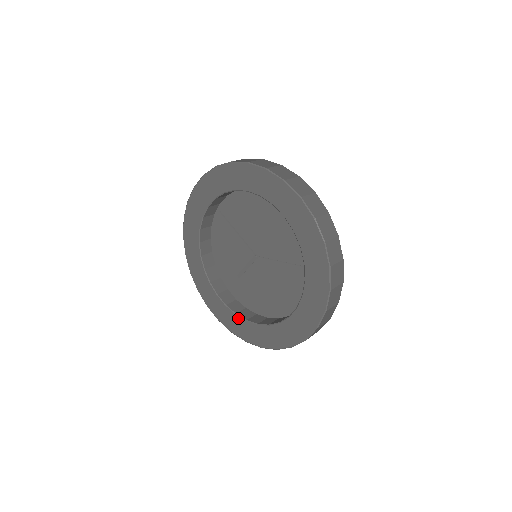
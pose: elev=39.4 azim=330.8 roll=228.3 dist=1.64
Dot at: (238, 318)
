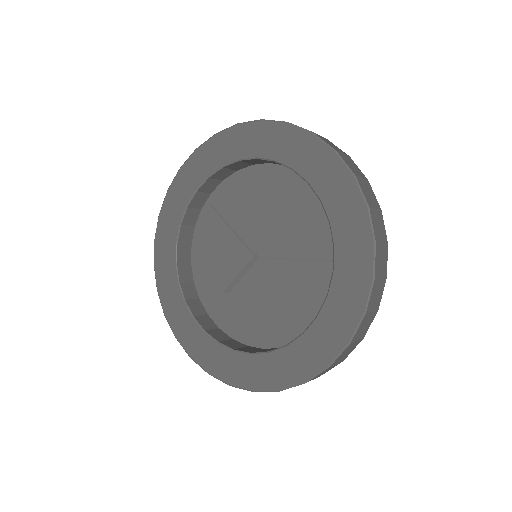
Dot at: (221, 348)
